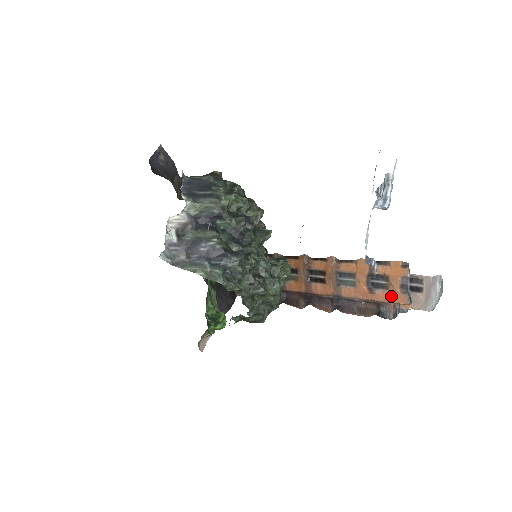
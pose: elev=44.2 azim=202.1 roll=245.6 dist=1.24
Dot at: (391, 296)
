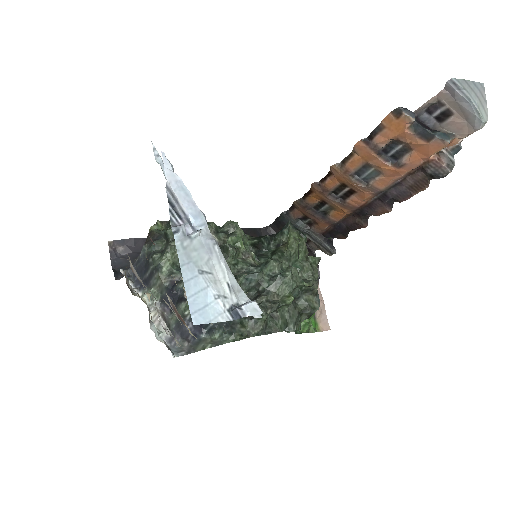
Dot at: (422, 153)
